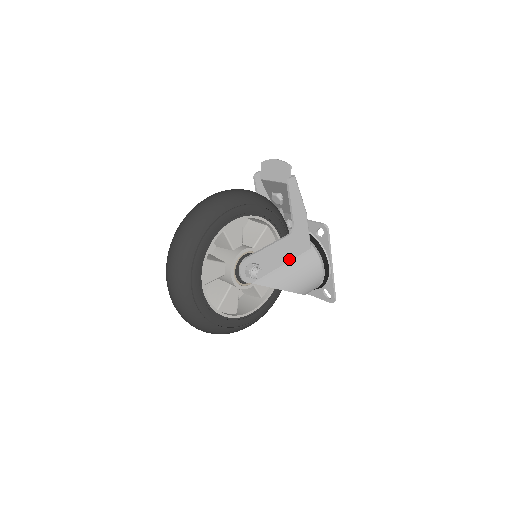
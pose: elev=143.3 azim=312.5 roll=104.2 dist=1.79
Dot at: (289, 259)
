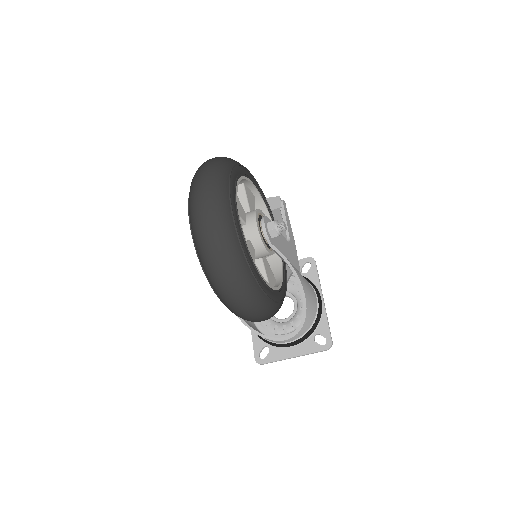
Dot at: occluded
